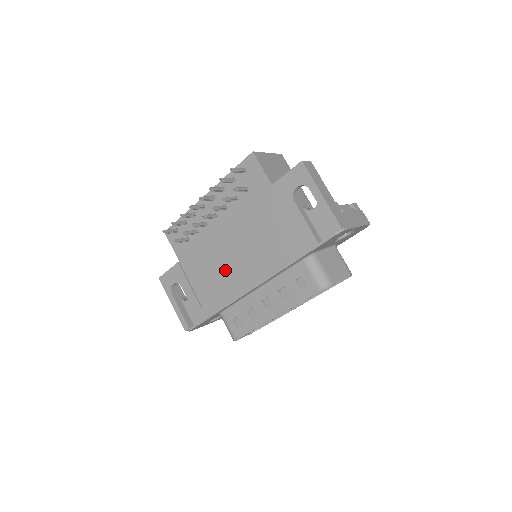
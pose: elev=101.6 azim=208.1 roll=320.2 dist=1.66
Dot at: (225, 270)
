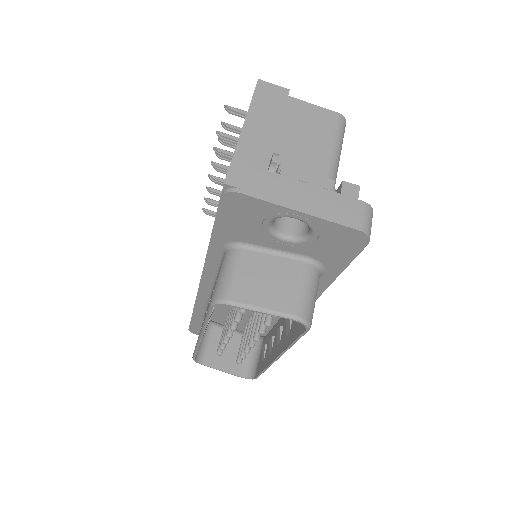
Dot at: occluded
